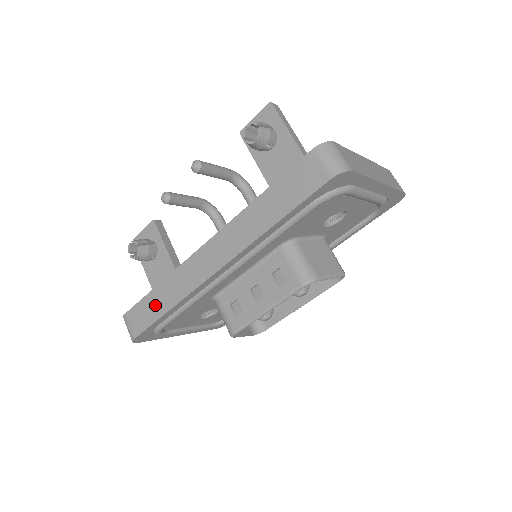
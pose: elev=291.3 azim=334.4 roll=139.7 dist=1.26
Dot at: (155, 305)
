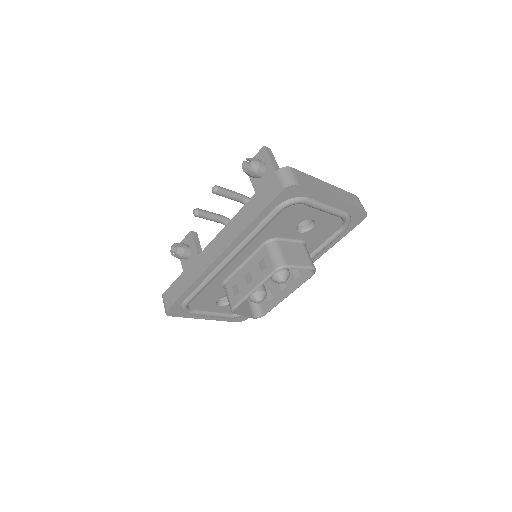
Dot at: (181, 285)
